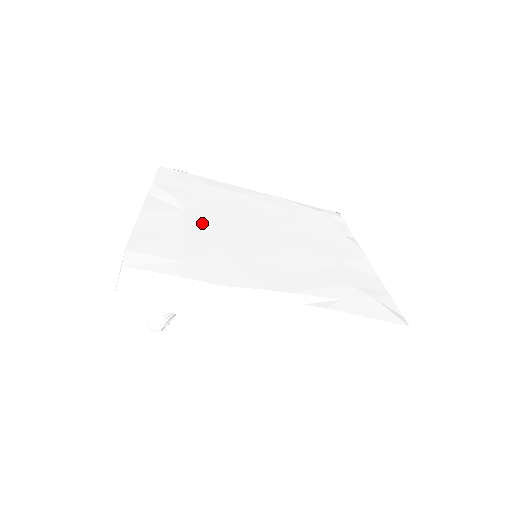
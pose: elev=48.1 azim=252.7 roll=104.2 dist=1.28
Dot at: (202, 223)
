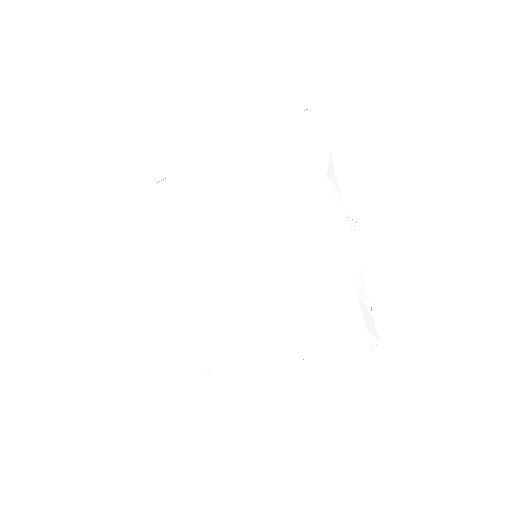
Dot at: (201, 283)
